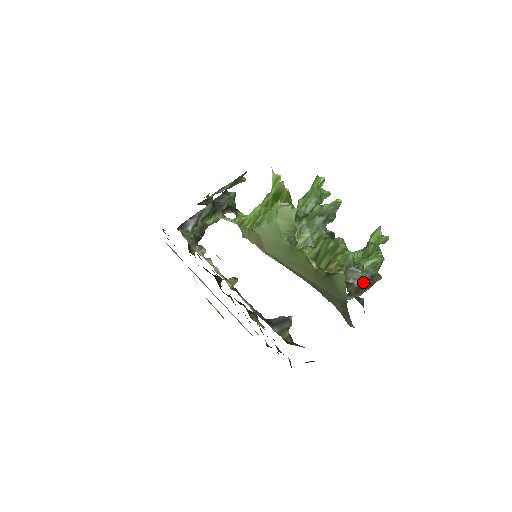
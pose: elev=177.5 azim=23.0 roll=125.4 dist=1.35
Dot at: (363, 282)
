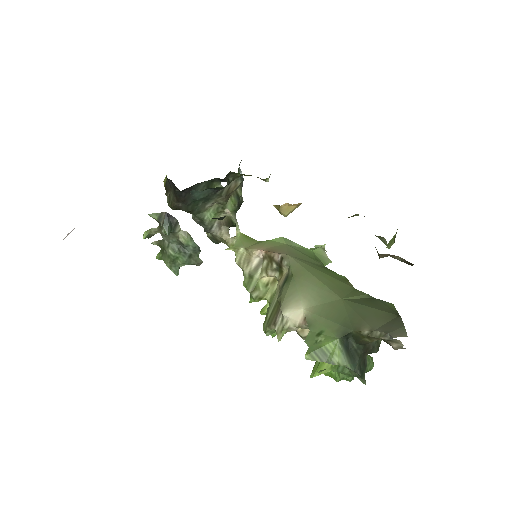
Dot at: occluded
